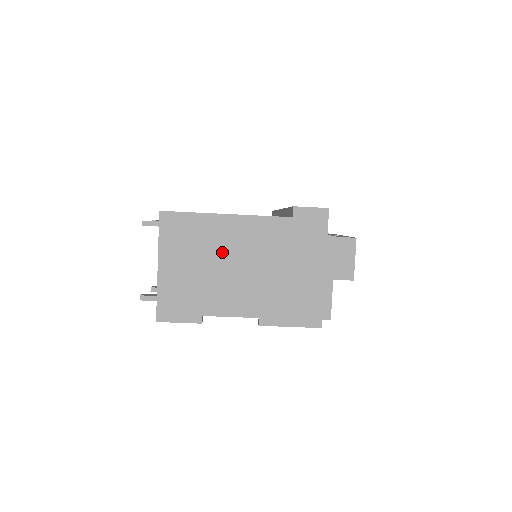
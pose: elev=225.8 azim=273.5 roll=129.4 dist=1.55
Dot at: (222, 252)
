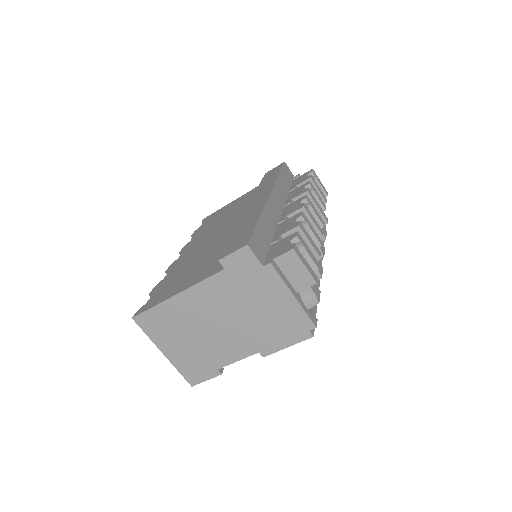
Dot at: (195, 322)
